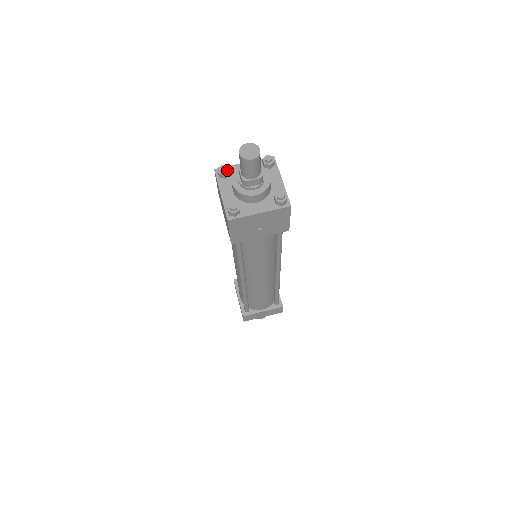
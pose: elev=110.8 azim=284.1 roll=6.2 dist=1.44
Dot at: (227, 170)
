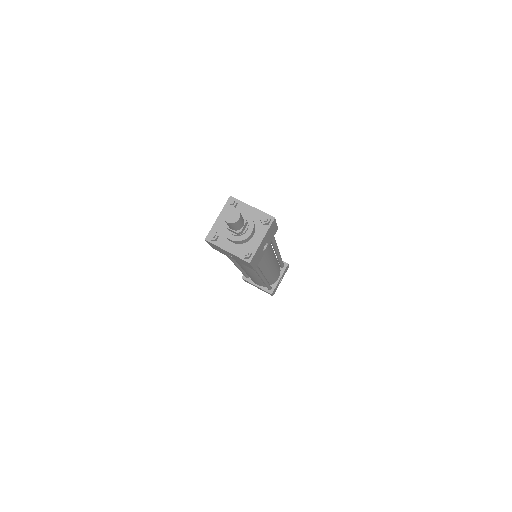
Dot at: (234, 205)
